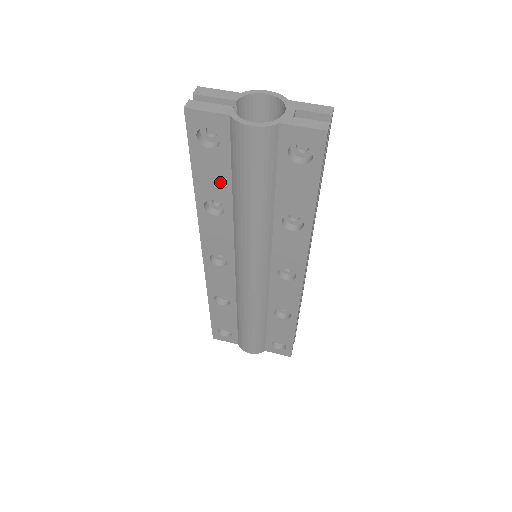
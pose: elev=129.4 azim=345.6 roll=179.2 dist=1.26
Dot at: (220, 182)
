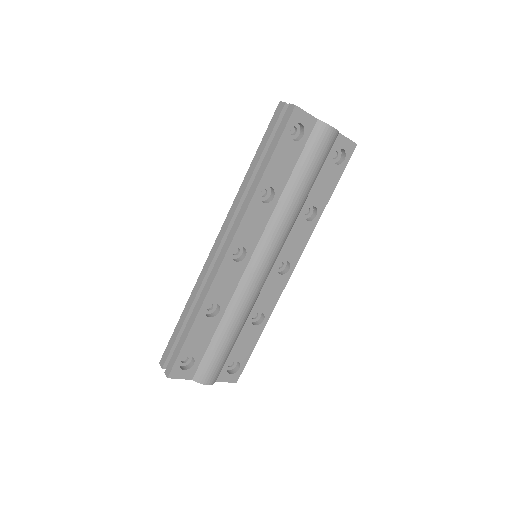
Dot at: (284, 171)
